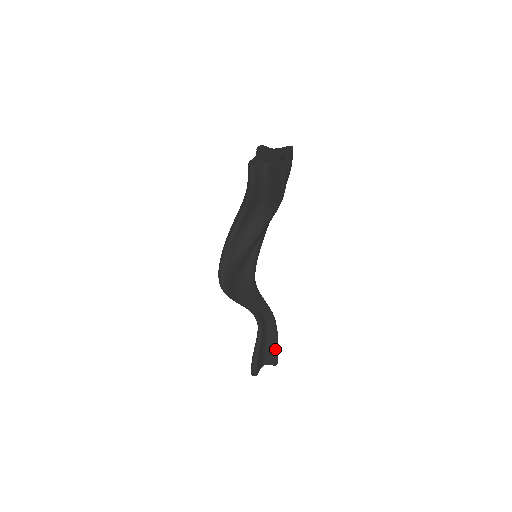
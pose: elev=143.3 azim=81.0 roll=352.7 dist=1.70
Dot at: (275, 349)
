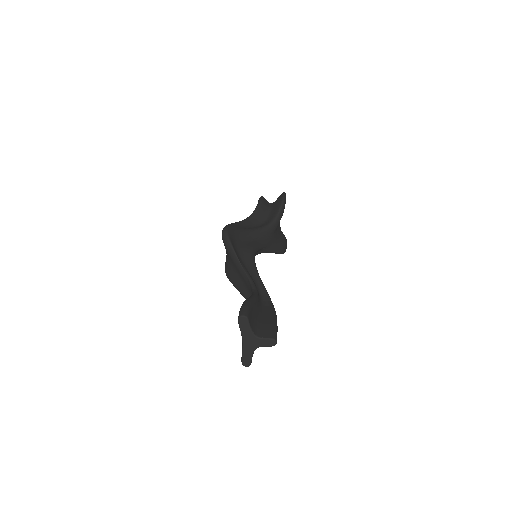
Dot at: (273, 321)
